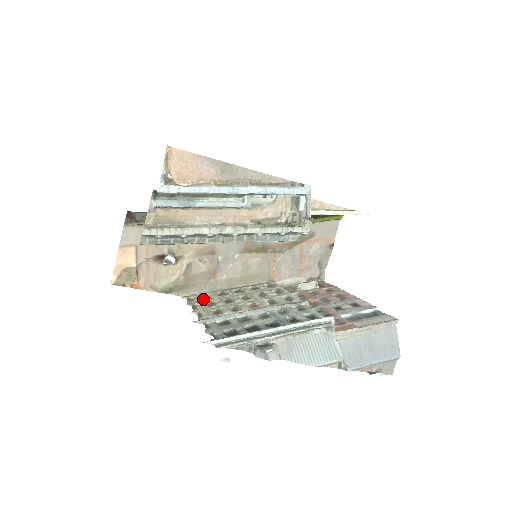
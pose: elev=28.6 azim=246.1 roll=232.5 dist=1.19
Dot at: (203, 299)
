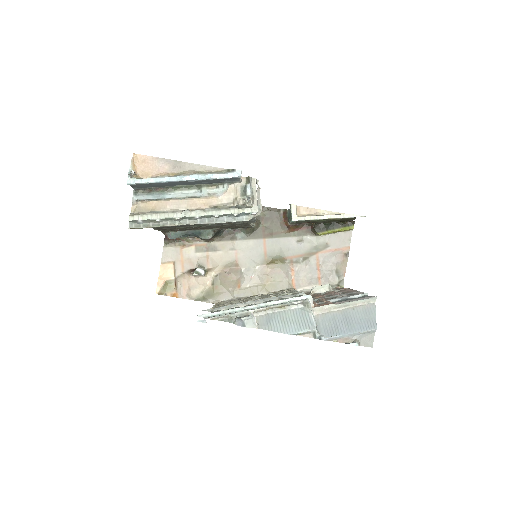
Dot at: occluded
